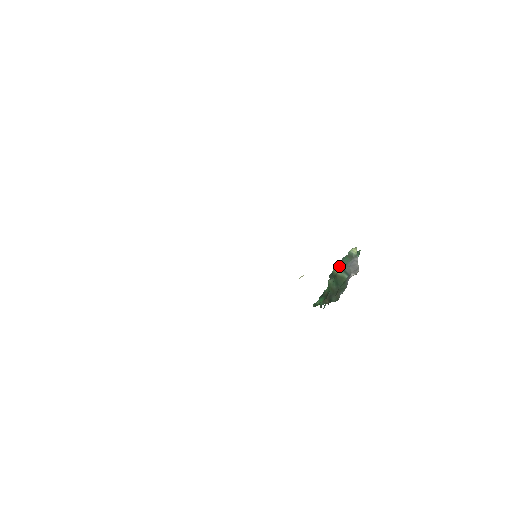
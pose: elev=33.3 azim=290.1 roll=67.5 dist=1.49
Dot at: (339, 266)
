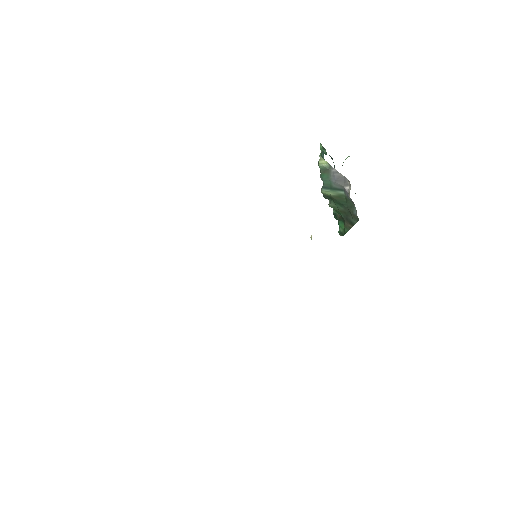
Dot at: (325, 188)
